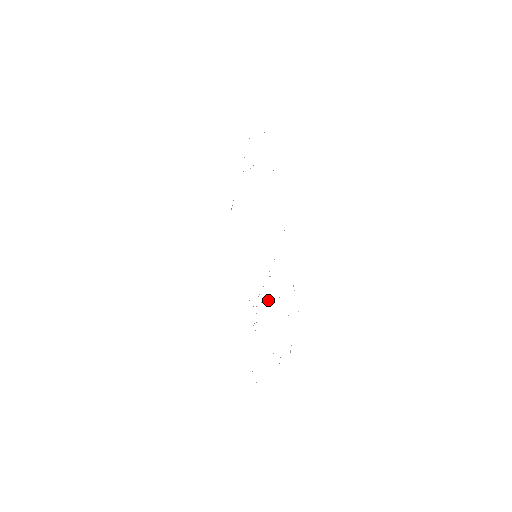
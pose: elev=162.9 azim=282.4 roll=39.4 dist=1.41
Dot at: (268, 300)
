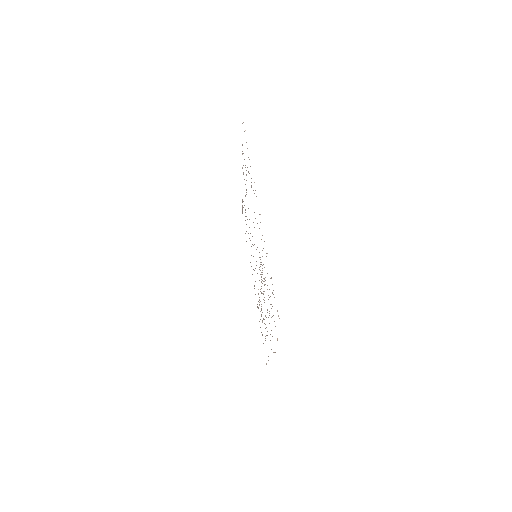
Dot at: occluded
